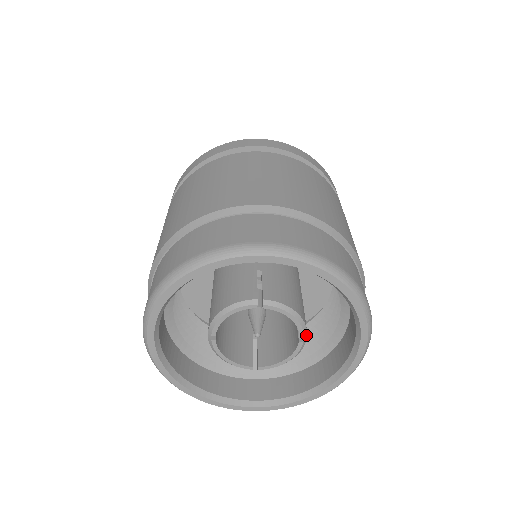
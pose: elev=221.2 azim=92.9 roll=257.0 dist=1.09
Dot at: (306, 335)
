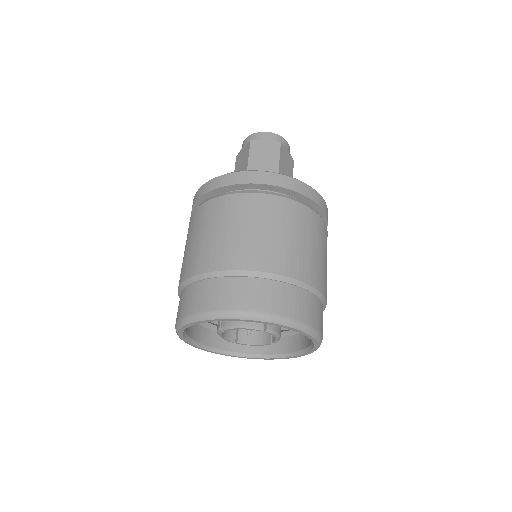
Dot at: occluded
